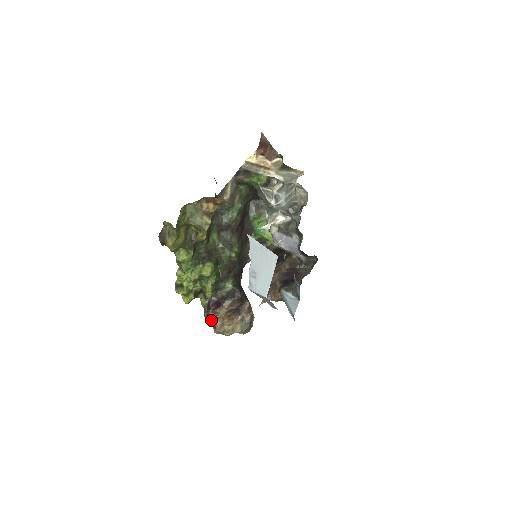
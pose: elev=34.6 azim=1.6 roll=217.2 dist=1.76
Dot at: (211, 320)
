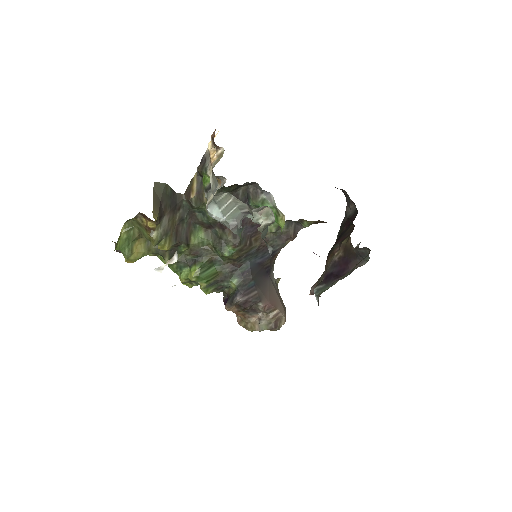
Dot at: occluded
